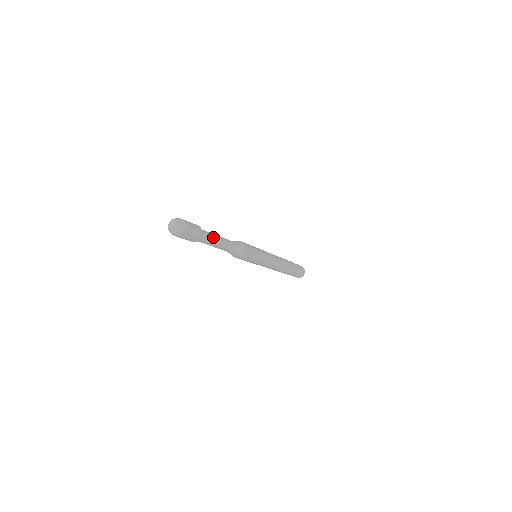
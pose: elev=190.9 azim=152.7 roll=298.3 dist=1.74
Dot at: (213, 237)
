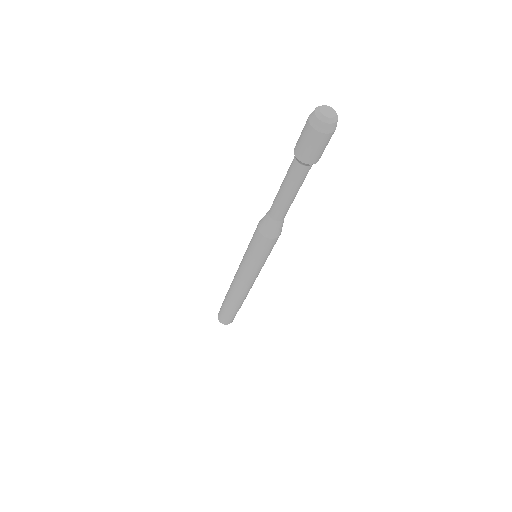
Dot at: occluded
